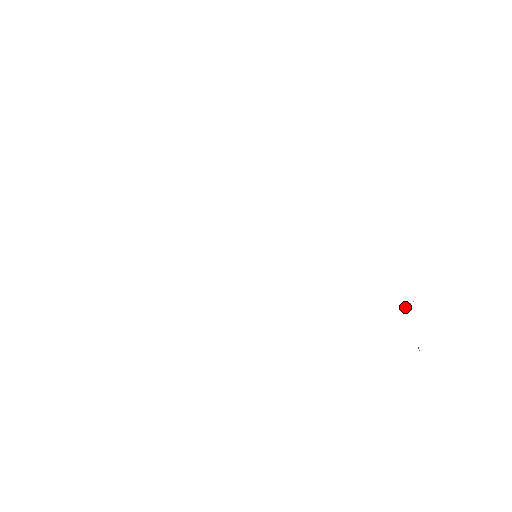
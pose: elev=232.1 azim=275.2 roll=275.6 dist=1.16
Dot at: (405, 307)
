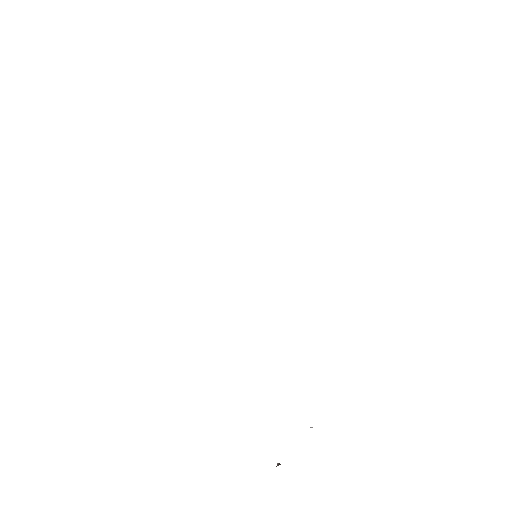
Dot at: occluded
